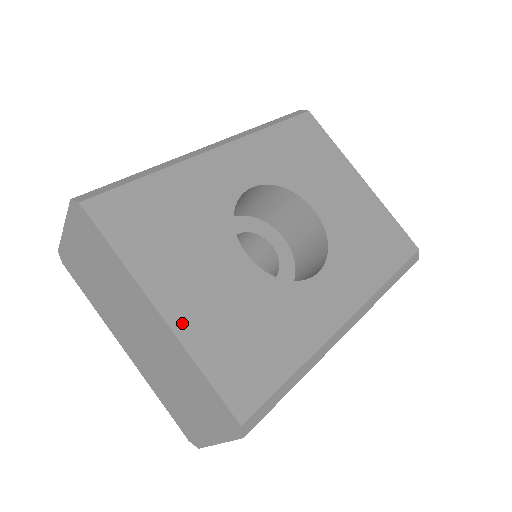
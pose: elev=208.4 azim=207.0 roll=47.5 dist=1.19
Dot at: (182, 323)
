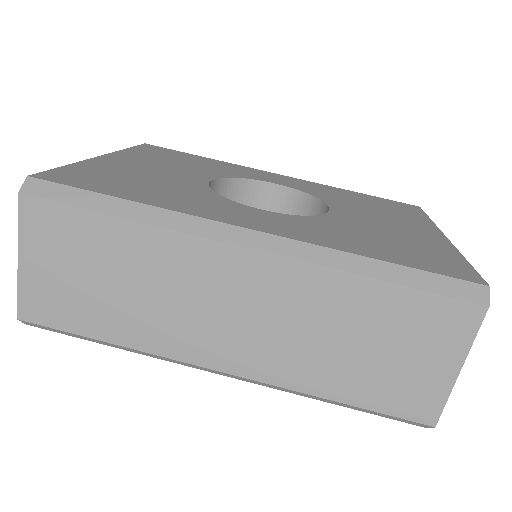
Dot at: (103, 161)
